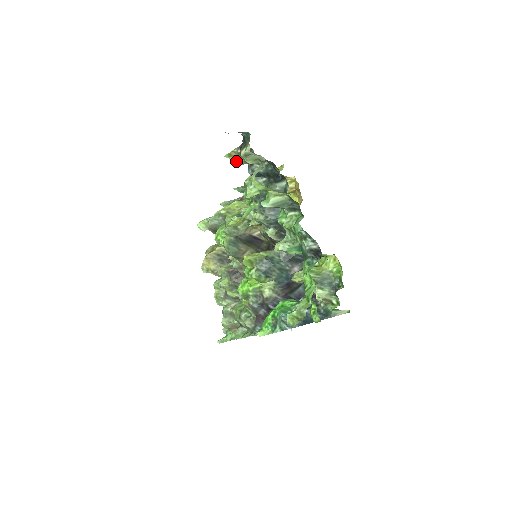
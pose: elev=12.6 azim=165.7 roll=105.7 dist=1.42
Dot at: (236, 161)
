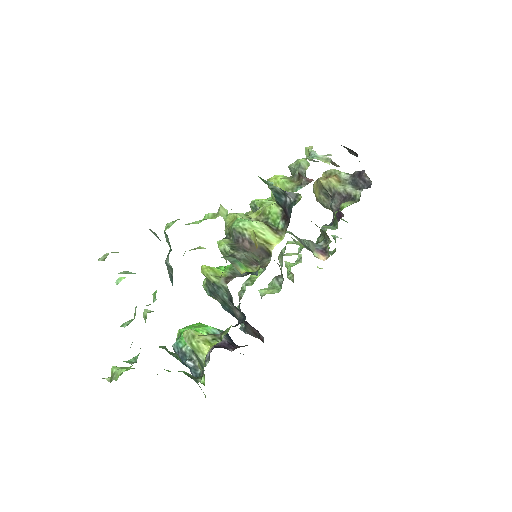
Dot at: occluded
